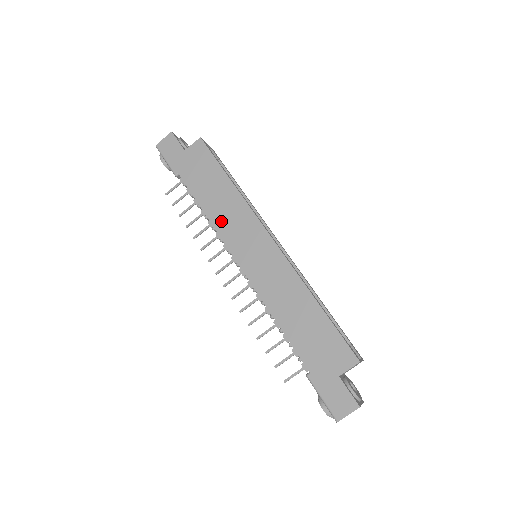
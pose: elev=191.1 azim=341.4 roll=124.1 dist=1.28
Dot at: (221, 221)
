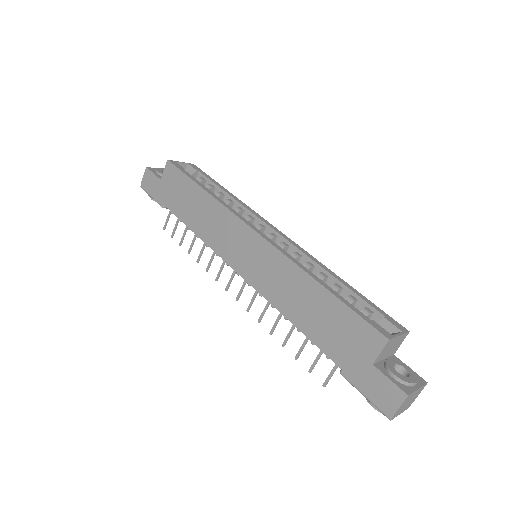
Dot at: (209, 235)
